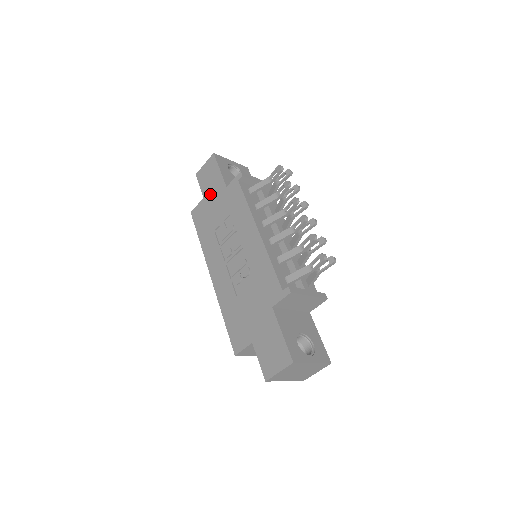
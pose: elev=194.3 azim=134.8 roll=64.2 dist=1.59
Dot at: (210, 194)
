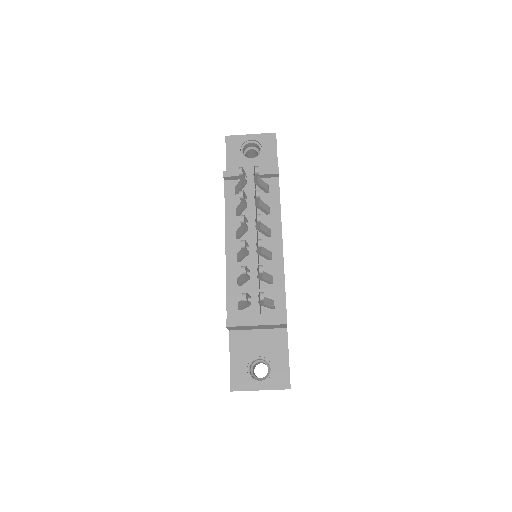
Dot at: occluded
